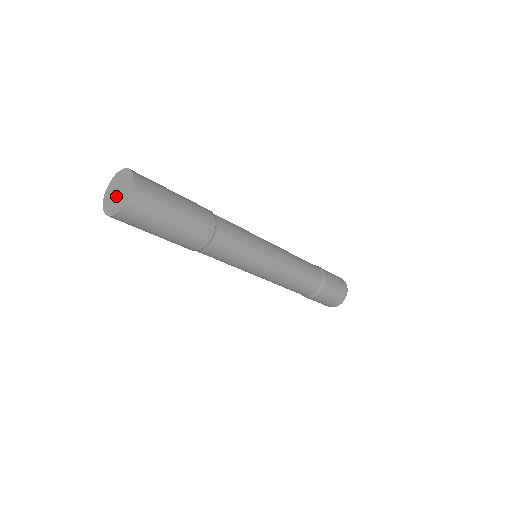
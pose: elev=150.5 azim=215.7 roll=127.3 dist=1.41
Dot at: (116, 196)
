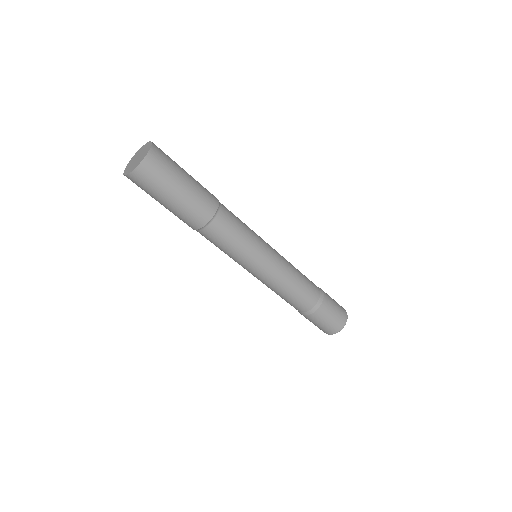
Dot at: (135, 160)
